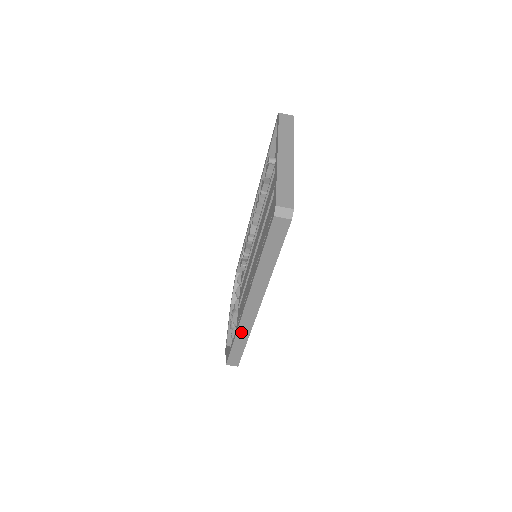
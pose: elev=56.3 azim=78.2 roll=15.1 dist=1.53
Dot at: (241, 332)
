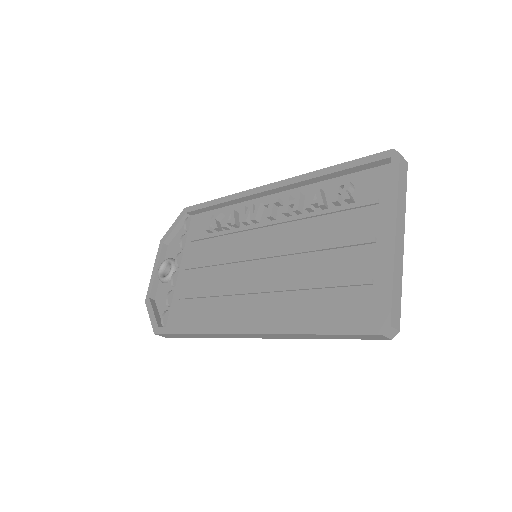
Dot at: (208, 335)
